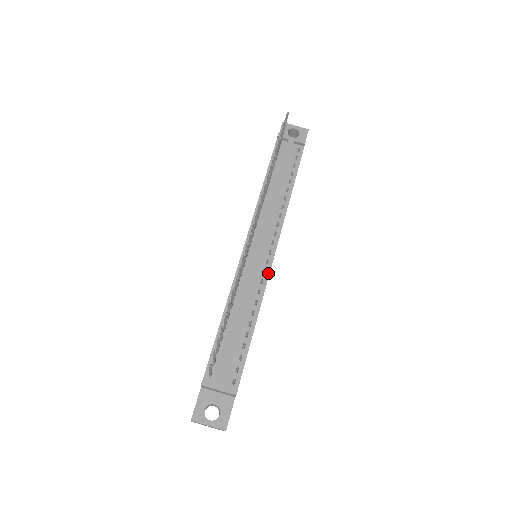
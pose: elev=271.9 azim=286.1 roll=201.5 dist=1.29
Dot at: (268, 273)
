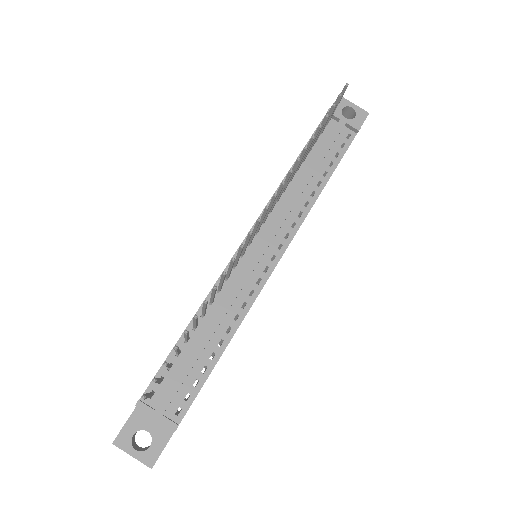
Dot at: (263, 284)
